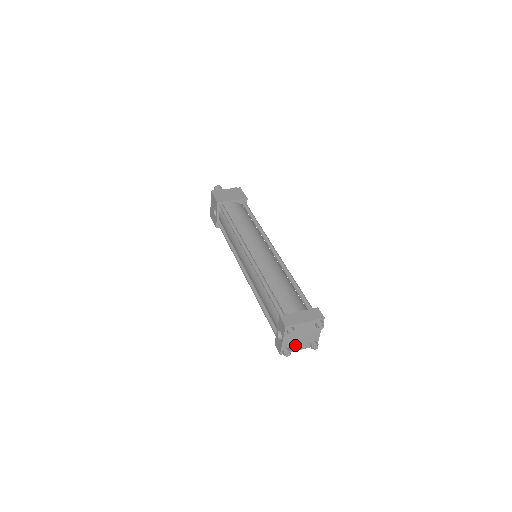
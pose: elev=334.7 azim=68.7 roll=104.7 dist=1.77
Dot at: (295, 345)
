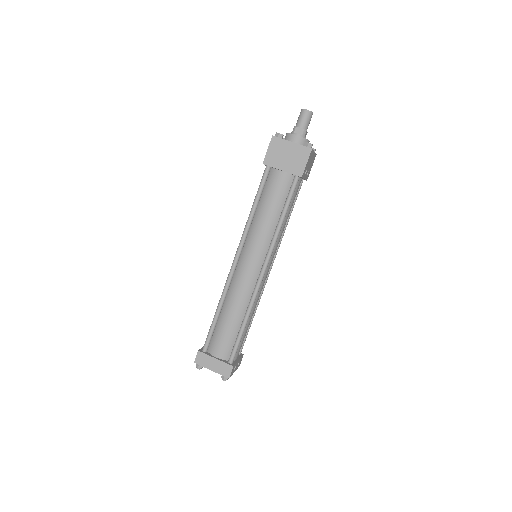
Dot at: occluded
